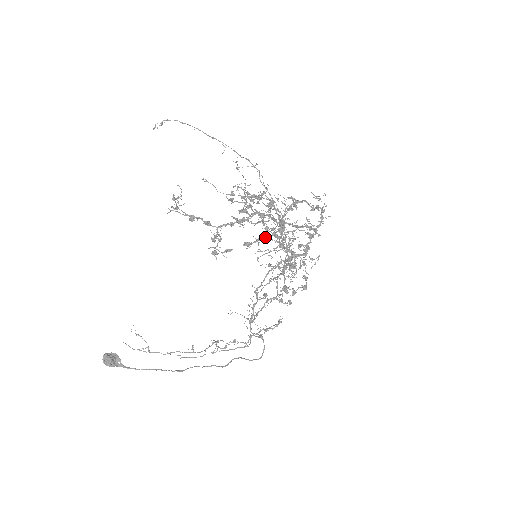
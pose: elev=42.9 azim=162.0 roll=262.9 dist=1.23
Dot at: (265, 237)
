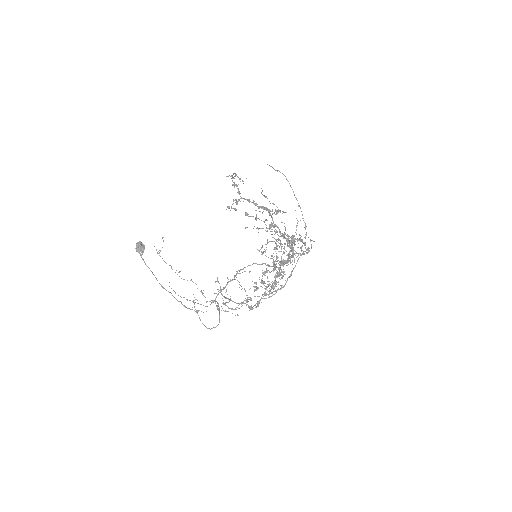
Dot at: occluded
